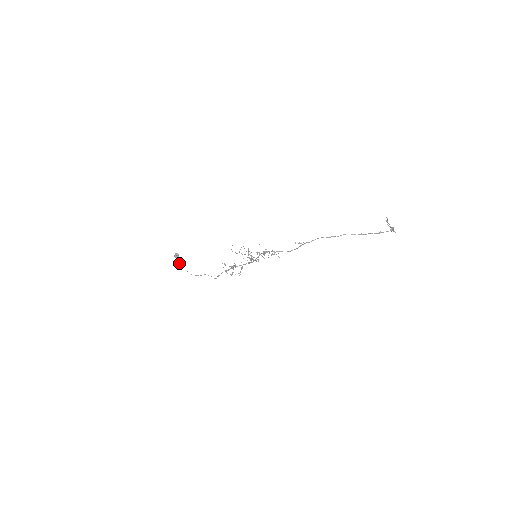
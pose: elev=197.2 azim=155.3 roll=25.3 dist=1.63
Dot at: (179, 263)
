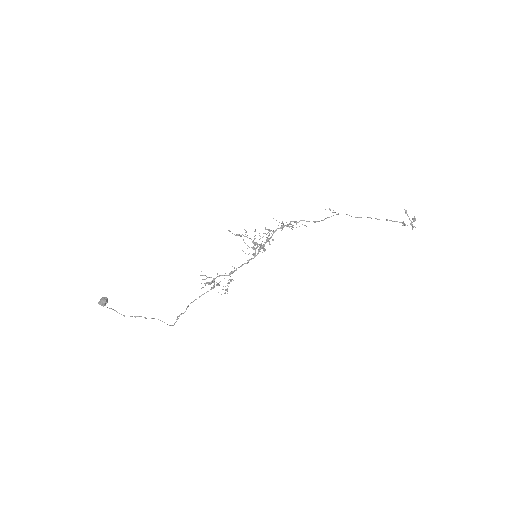
Dot at: occluded
